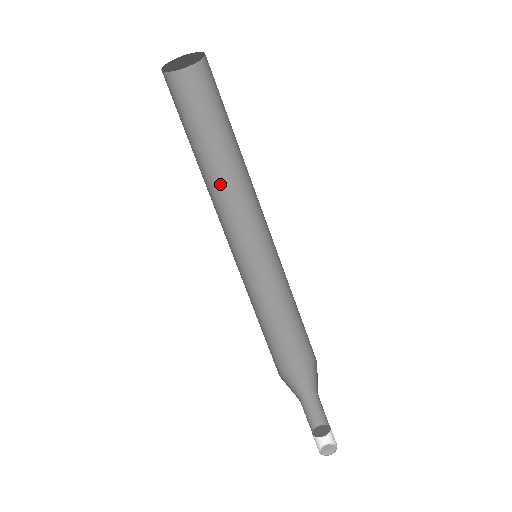
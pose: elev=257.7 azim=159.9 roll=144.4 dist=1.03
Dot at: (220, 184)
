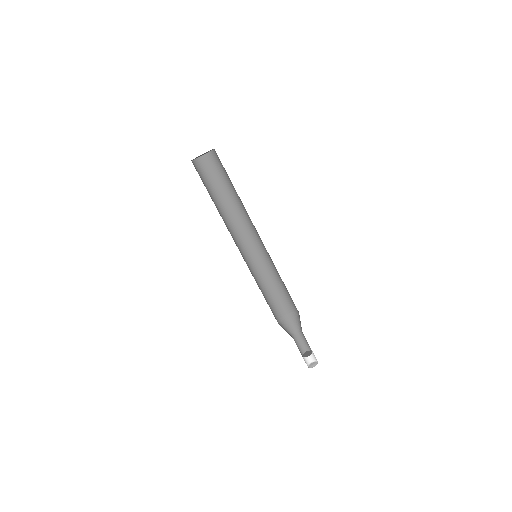
Dot at: (226, 220)
